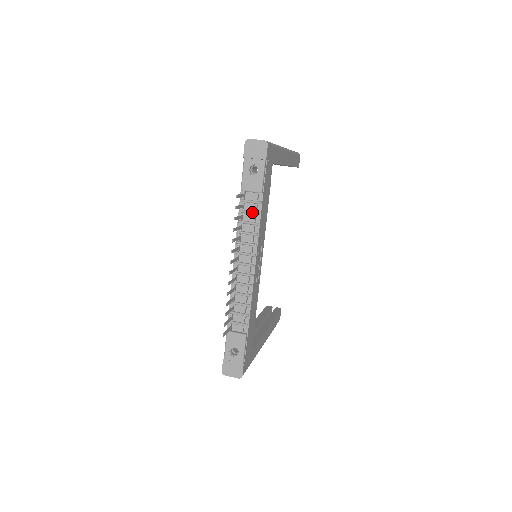
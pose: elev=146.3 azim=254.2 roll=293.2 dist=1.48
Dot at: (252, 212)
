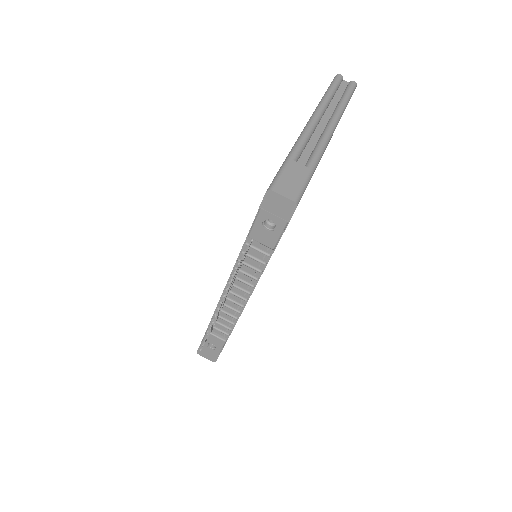
Dot at: (257, 260)
